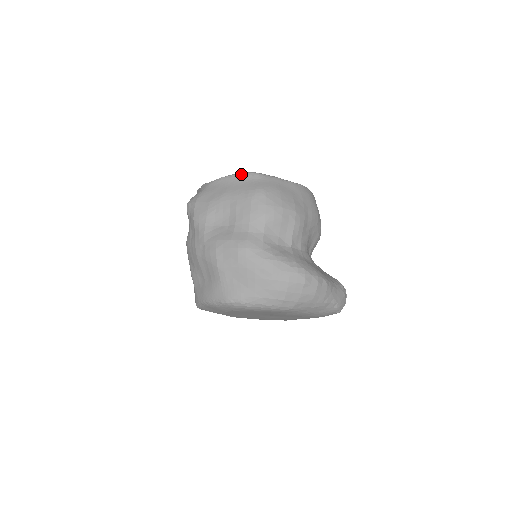
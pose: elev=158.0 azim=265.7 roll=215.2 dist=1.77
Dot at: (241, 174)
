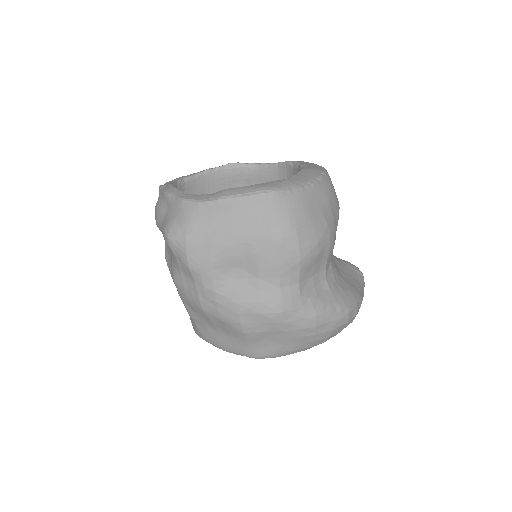
Dot at: (250, 196)
